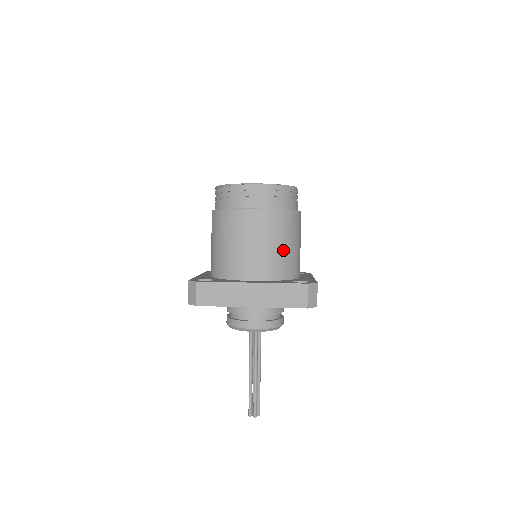
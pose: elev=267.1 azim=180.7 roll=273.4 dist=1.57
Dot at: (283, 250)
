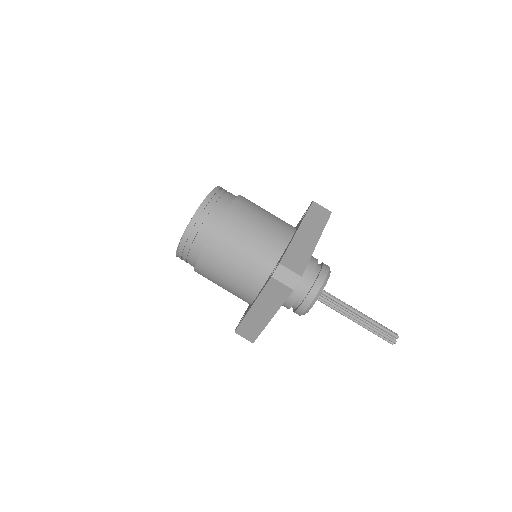
Dot at: (245, 258)
